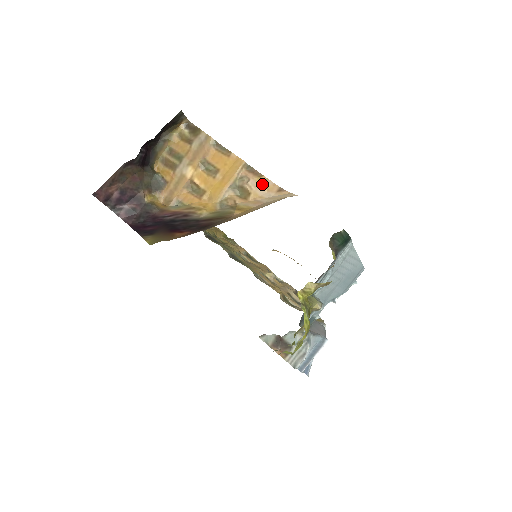
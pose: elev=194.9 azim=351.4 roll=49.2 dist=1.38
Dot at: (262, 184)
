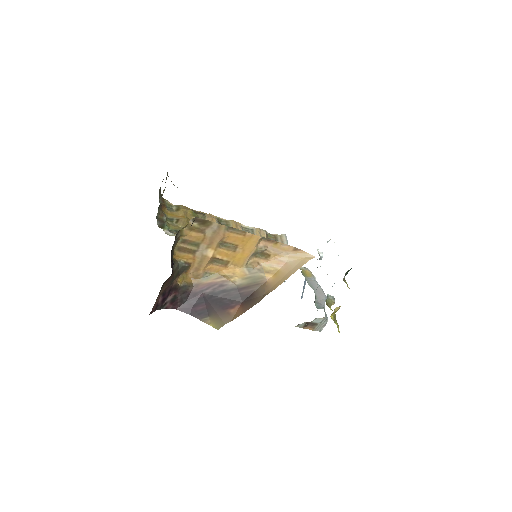
Dot at: (279, 247)
